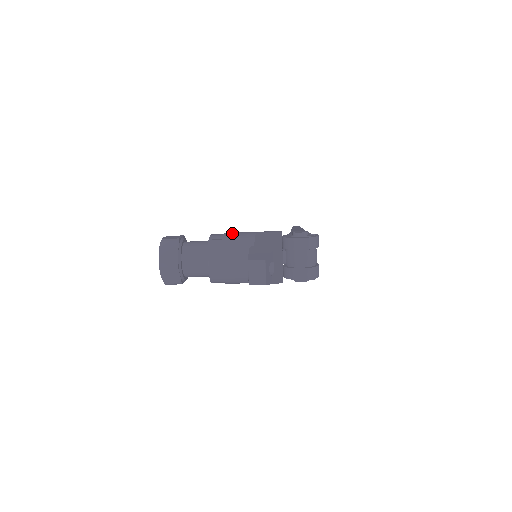
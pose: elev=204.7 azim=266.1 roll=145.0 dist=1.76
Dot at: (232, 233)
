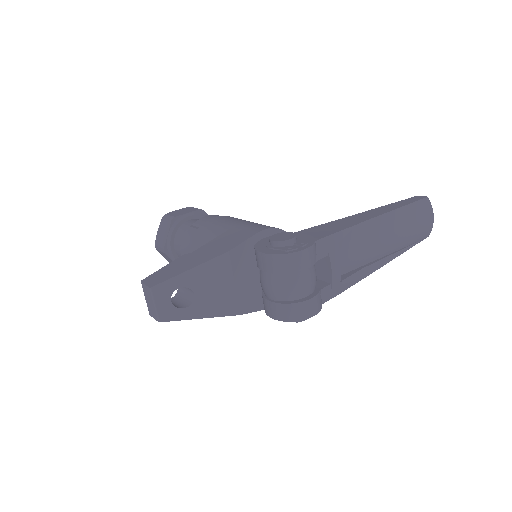
Dot at: (216, 220)
